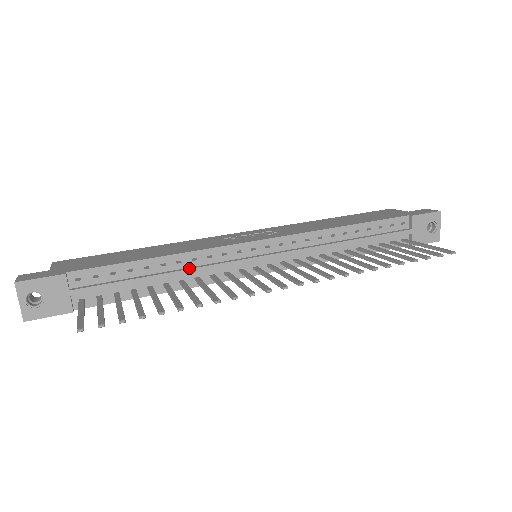
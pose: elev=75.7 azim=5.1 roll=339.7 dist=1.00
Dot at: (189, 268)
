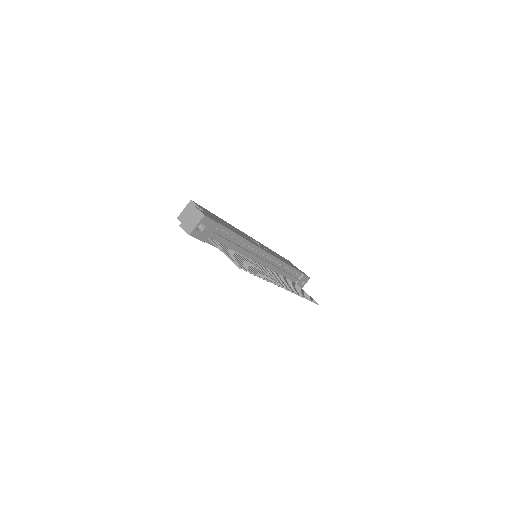
Dot at: (246, 249)
